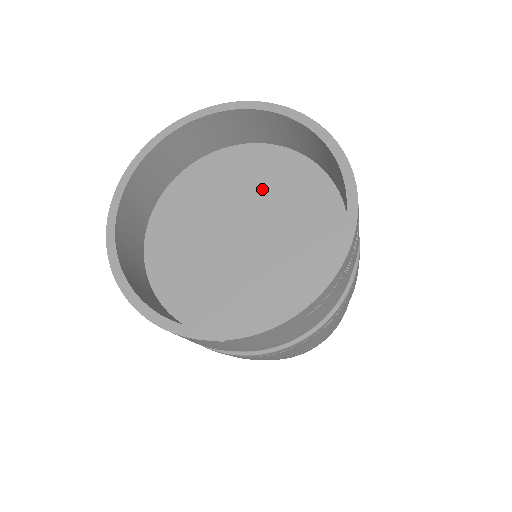
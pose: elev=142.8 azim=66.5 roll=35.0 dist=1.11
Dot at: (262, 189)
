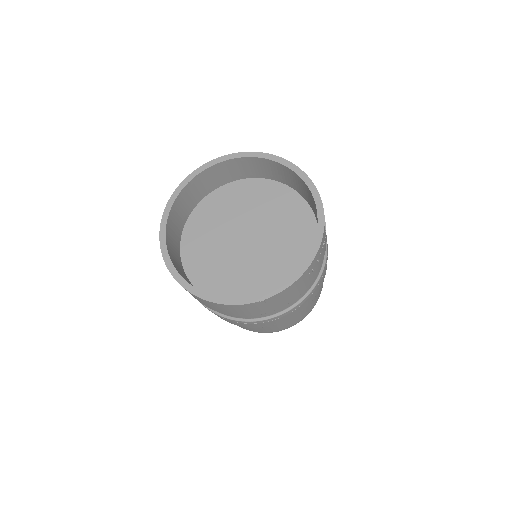
Dot at: (254, 208)
